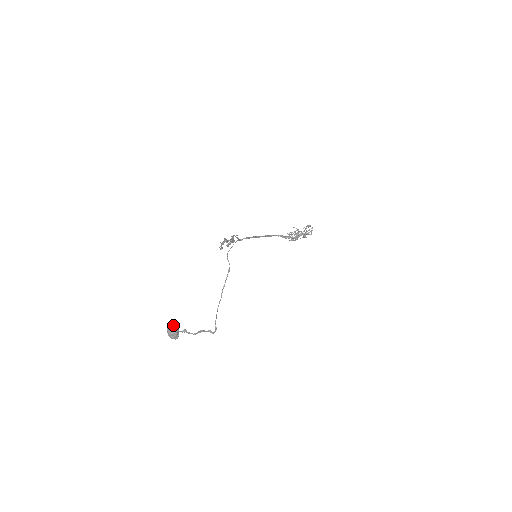
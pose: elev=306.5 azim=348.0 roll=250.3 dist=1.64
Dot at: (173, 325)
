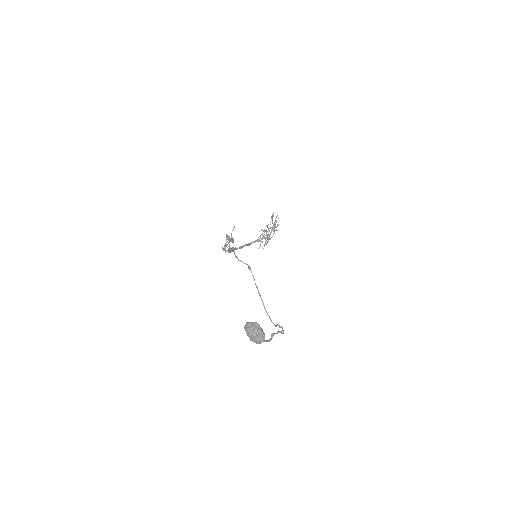
Dot at: (252, 324)
